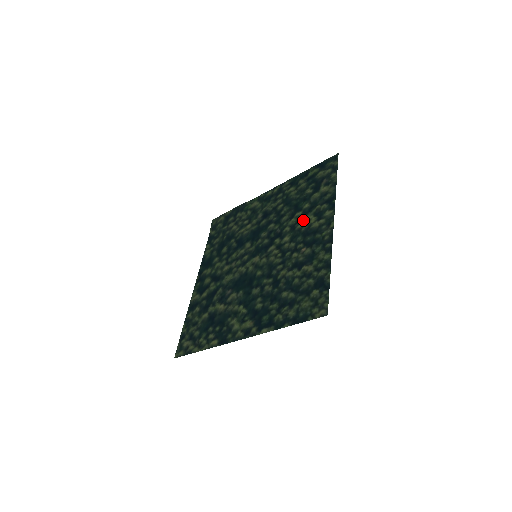
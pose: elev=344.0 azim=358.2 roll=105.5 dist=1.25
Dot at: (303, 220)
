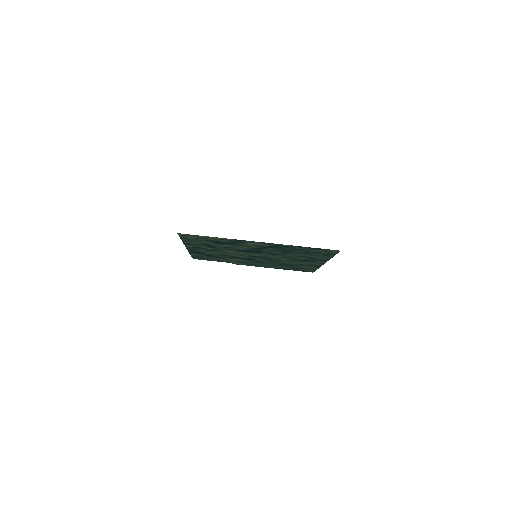
Dot at: (297, 262)
